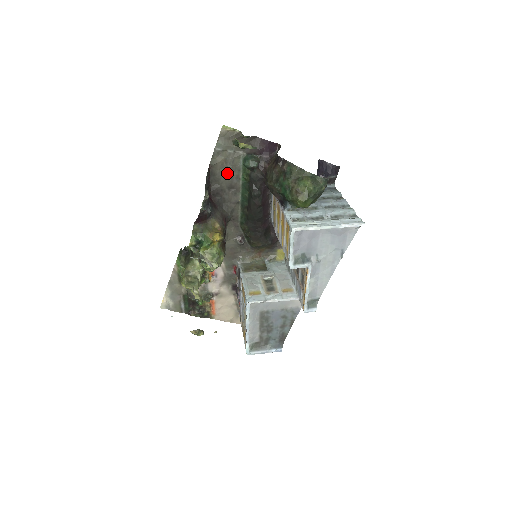
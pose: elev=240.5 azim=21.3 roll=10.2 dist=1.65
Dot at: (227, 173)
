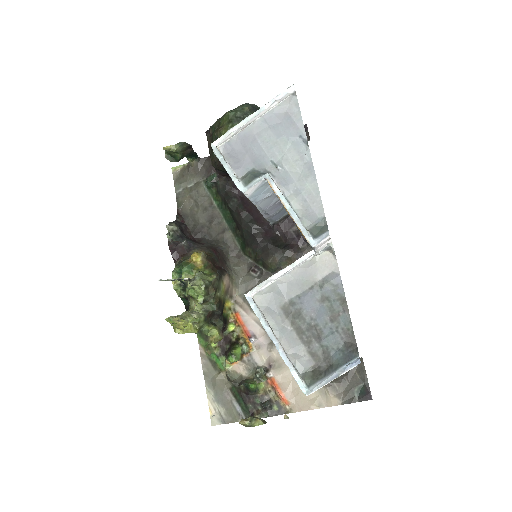
Dot at: (198, 207)
